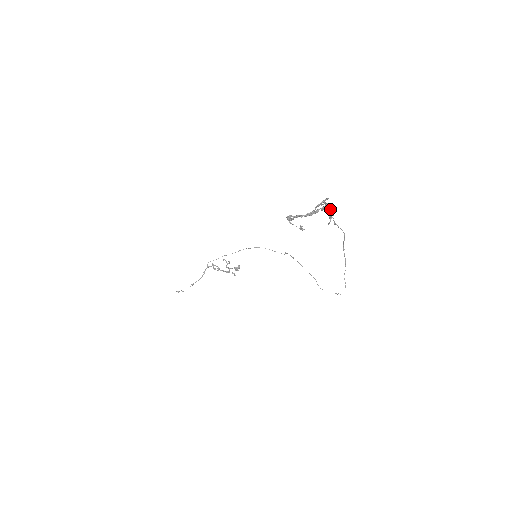
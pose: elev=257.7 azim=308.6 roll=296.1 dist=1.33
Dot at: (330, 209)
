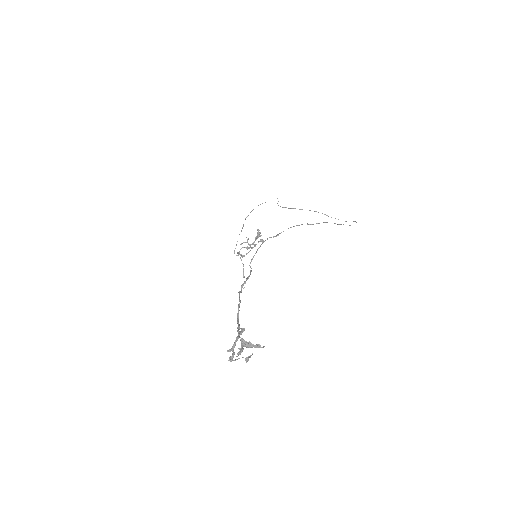
Dot at: (249, 343)
